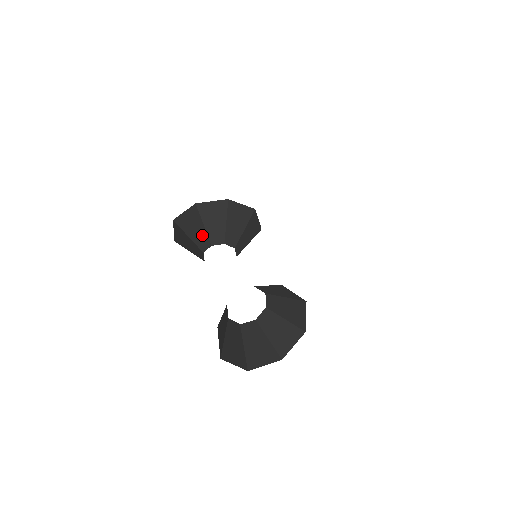
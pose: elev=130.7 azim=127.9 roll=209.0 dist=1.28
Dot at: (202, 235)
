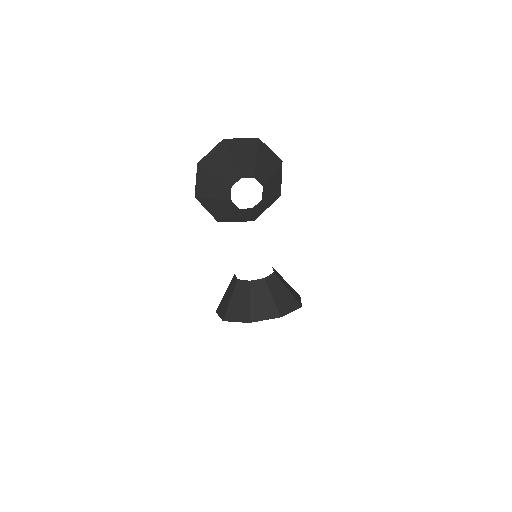
Dot at: (230, 170)
